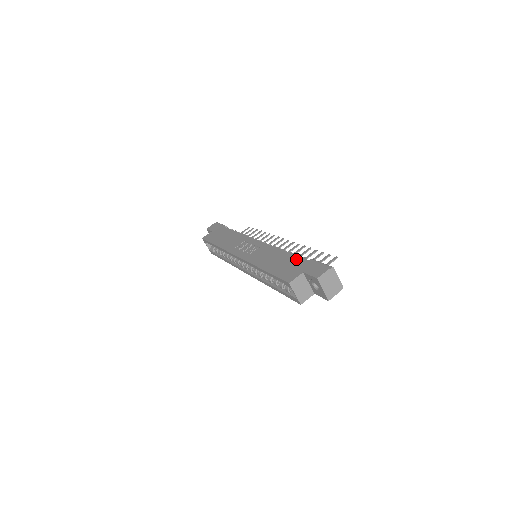
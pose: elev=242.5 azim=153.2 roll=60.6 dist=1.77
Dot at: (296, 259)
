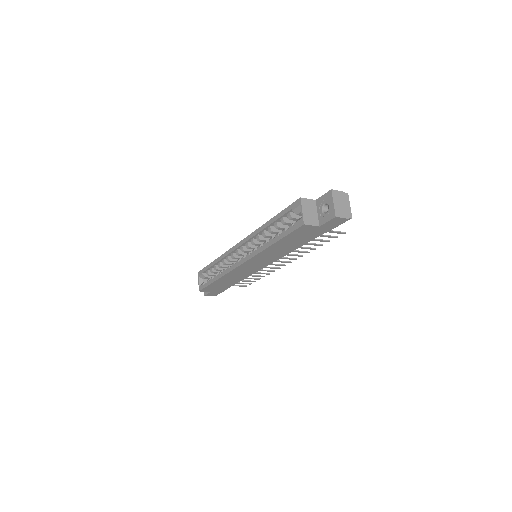
Dot at: occluded
